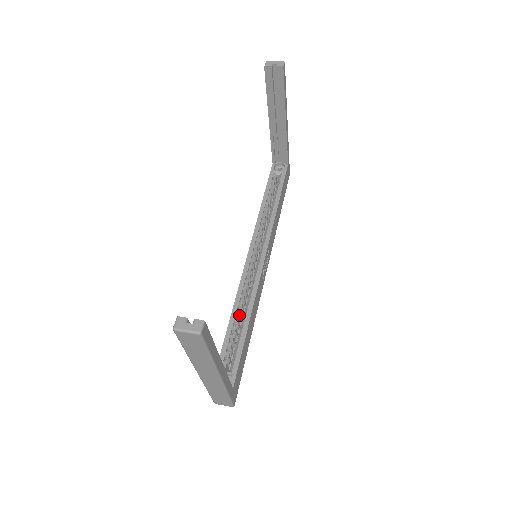
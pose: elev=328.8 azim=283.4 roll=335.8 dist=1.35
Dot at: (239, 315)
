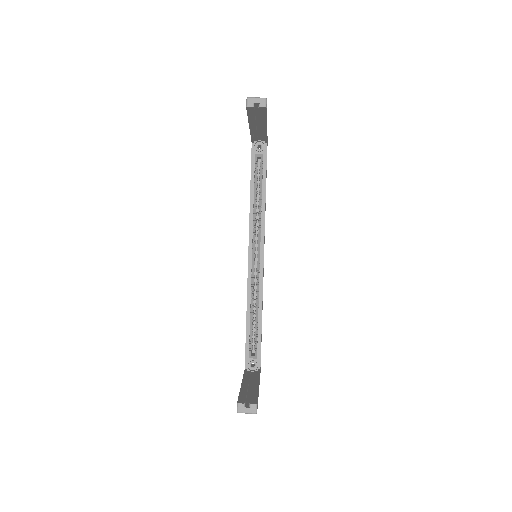
Dot at: (252, 310)
